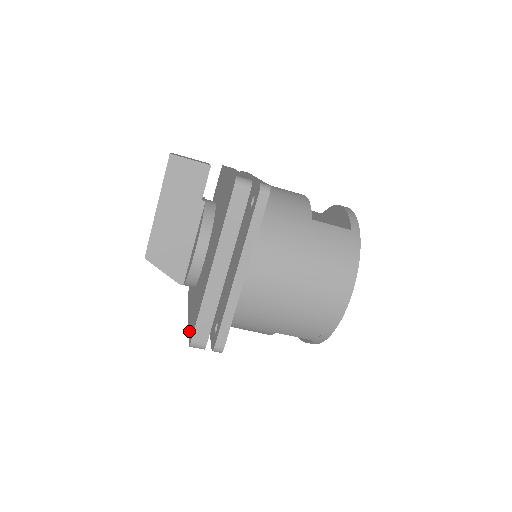
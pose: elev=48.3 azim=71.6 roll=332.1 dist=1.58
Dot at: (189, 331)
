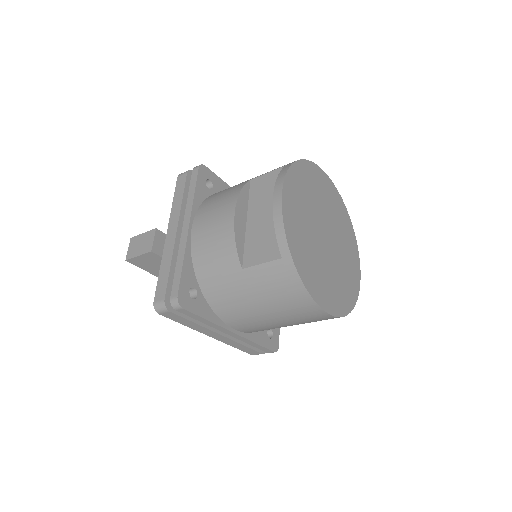
Dot at: occluded
